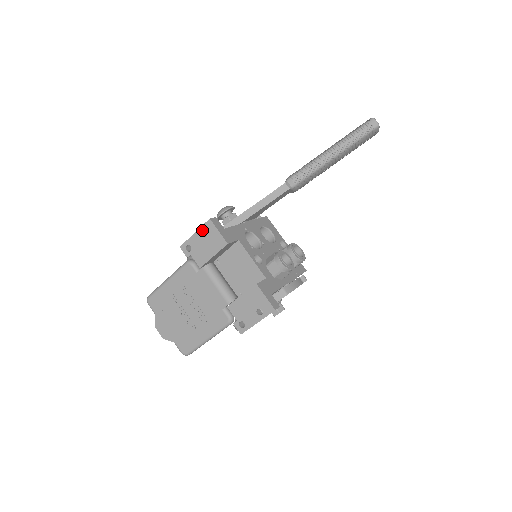
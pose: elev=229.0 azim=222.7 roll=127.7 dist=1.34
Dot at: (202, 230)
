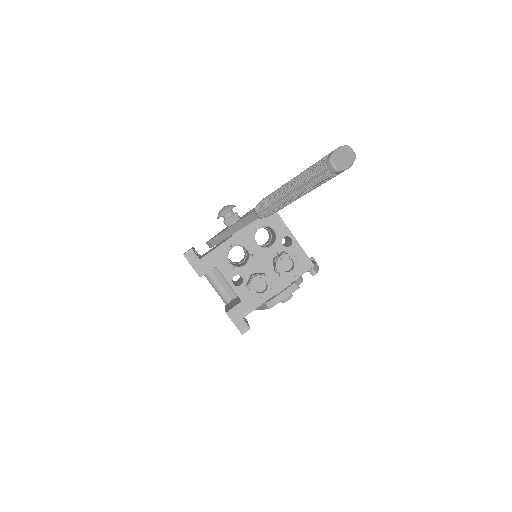
Dot at: occluded
